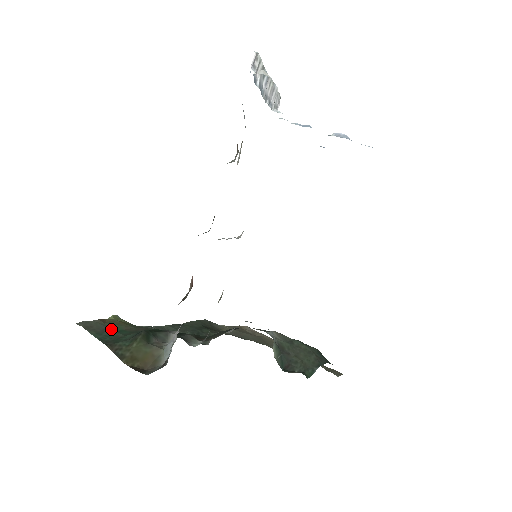
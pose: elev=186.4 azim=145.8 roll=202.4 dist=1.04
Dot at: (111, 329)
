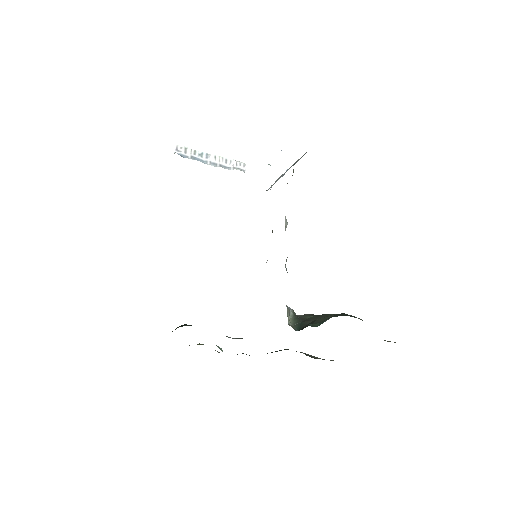
Dot at: occluded
